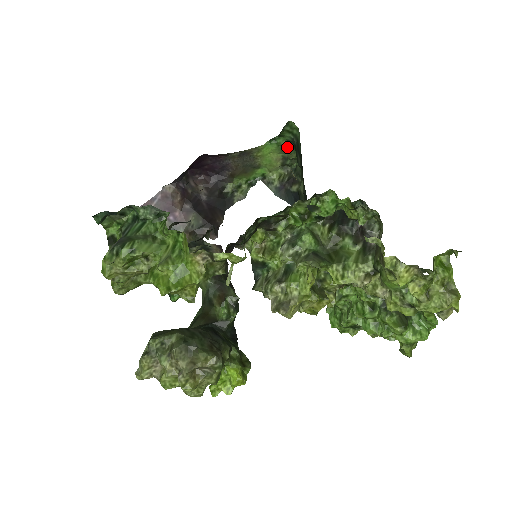
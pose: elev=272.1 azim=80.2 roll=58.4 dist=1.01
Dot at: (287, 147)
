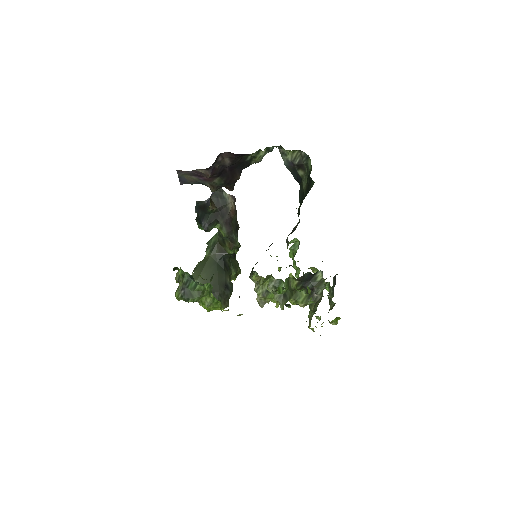
Dot at: occluded
